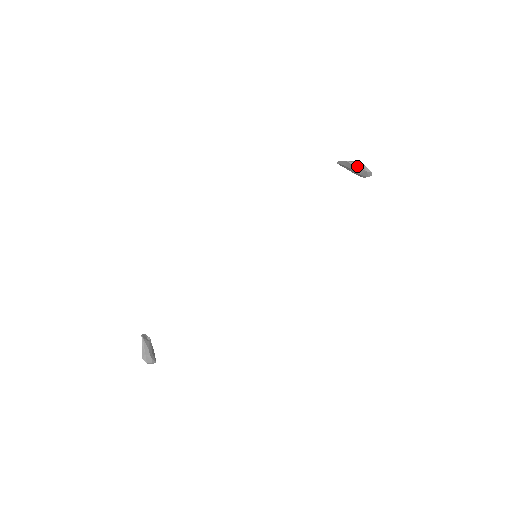
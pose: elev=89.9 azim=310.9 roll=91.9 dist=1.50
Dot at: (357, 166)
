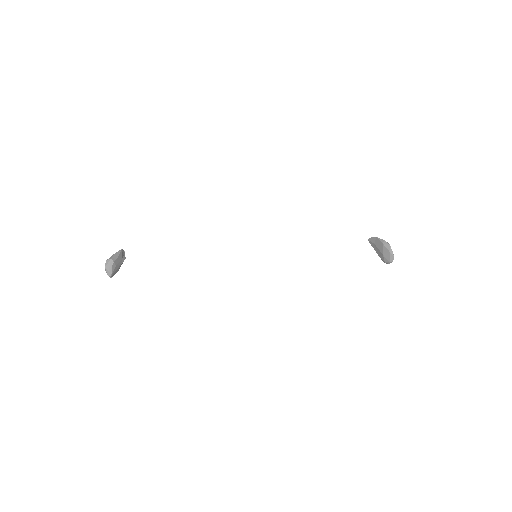
Dot at: (384, 244)
